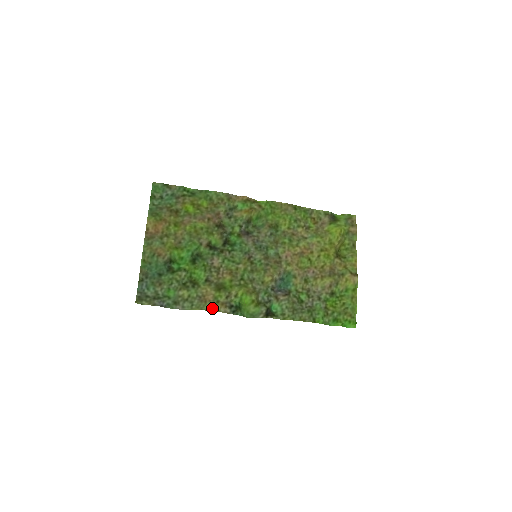
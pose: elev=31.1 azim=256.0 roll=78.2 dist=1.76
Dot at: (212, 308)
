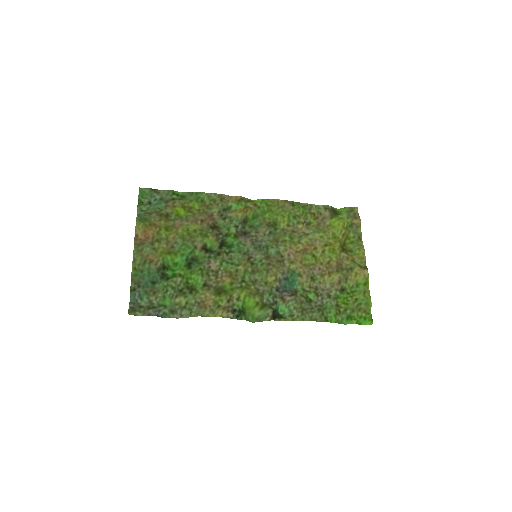
Dot at: (213, 314)
